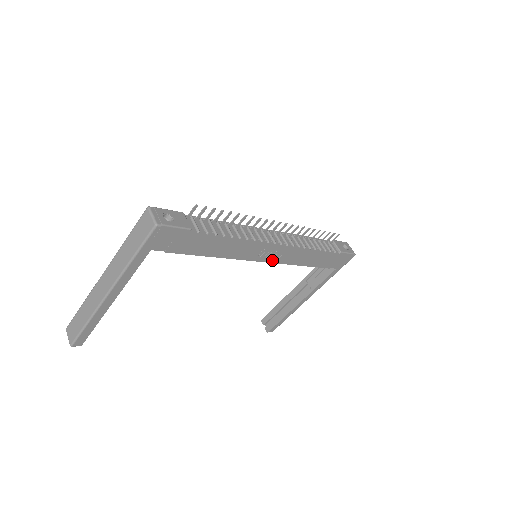
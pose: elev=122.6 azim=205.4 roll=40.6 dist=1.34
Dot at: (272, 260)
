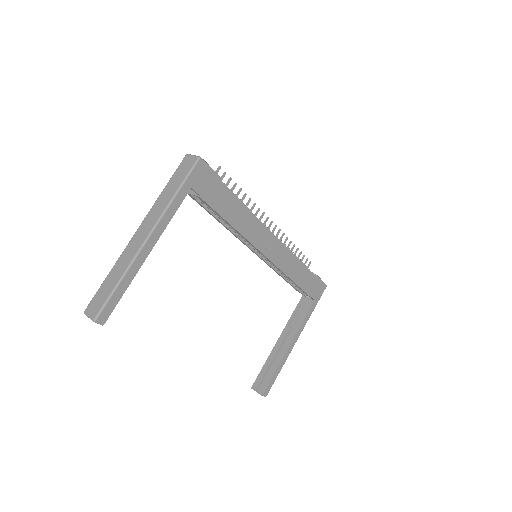
Dot at: (271, 257)
